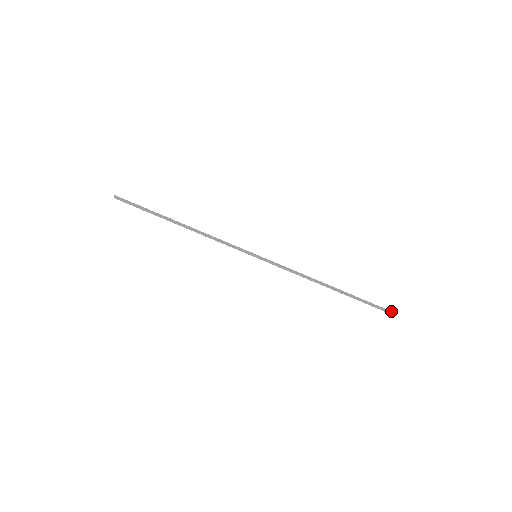
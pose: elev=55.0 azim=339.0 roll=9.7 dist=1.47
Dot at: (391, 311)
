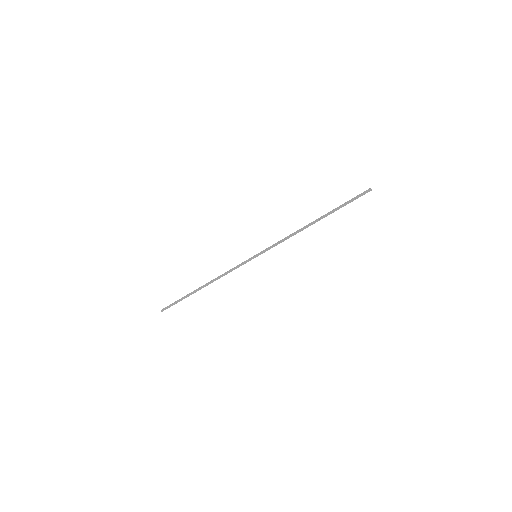
Dot at: (369, 188)
